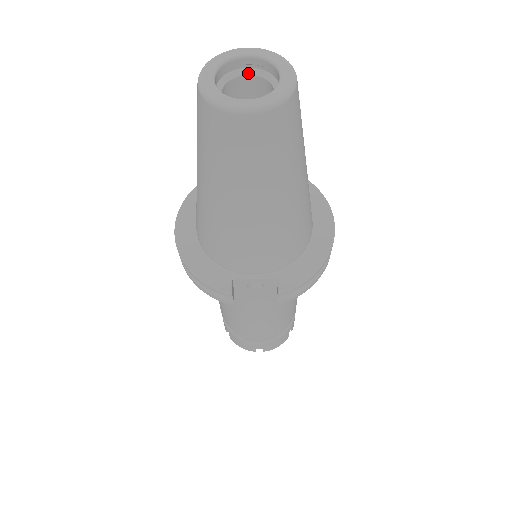
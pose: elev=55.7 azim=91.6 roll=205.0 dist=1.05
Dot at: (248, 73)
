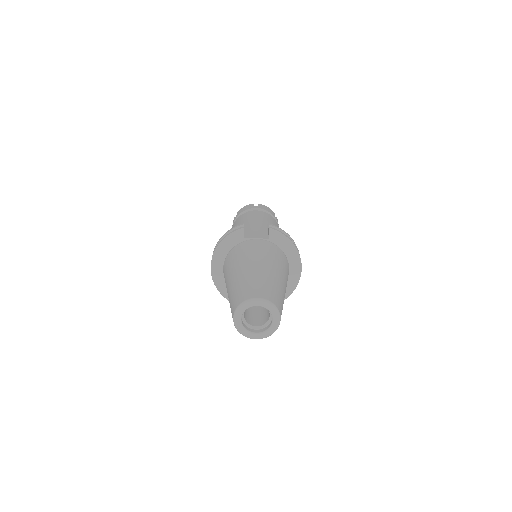
Dot at: occluded
